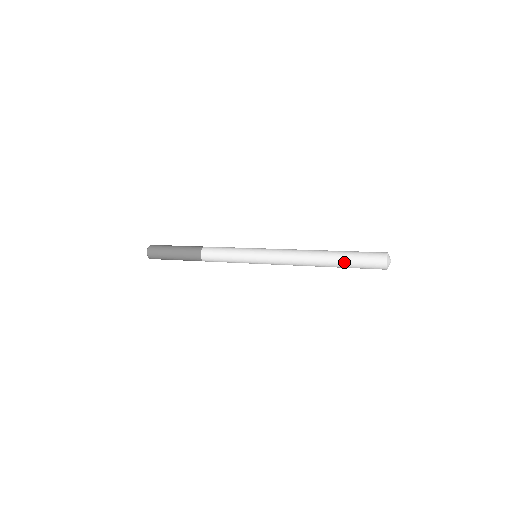
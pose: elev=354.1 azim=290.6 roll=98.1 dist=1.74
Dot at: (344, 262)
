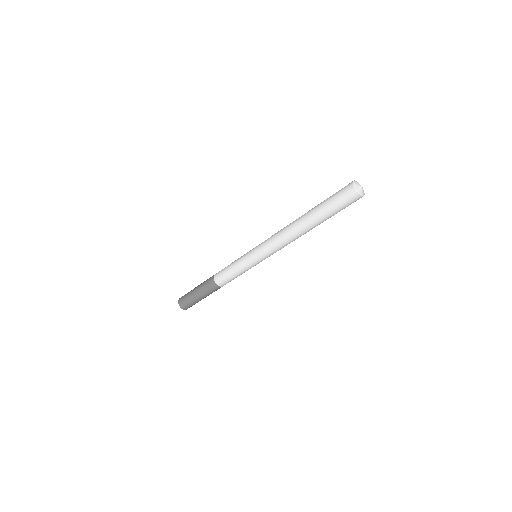
Dot at: (322, 214)
